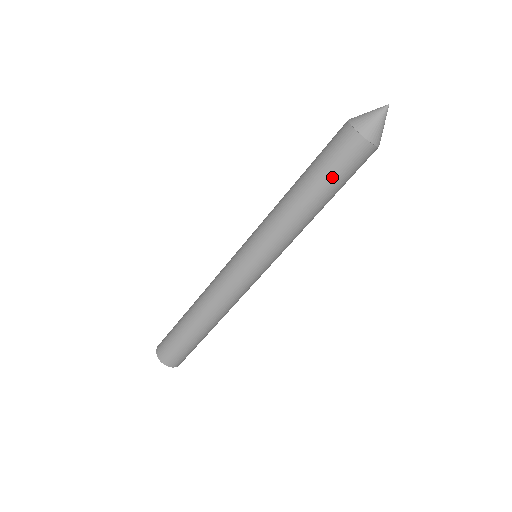
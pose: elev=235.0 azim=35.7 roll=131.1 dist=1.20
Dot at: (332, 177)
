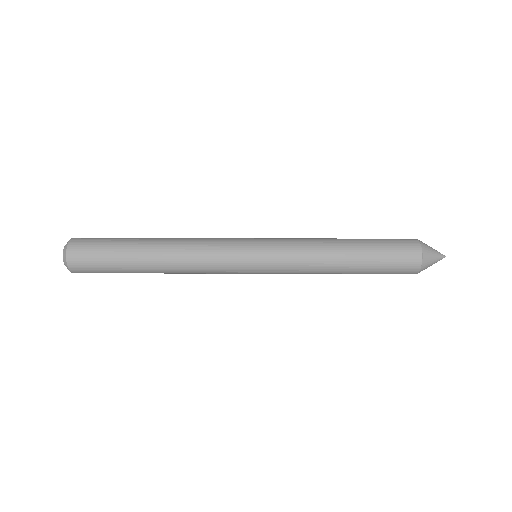
Dot at: occluded
